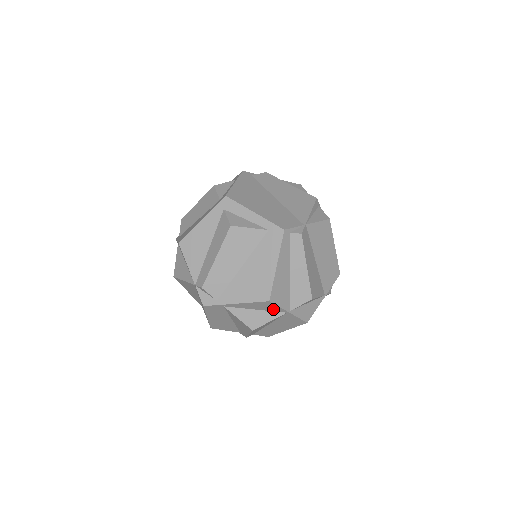
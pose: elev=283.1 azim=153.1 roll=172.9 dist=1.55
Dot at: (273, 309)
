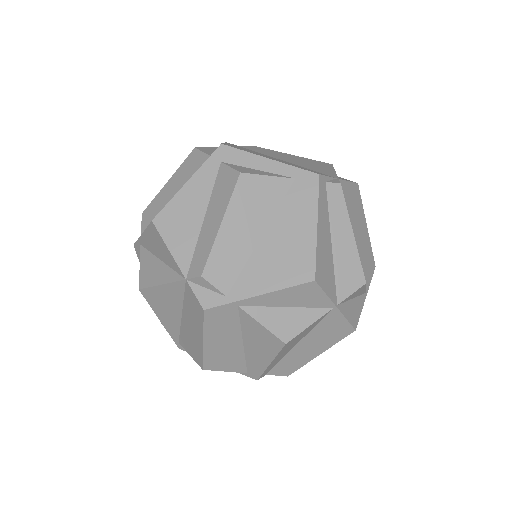
Dot at: (314, 302)
